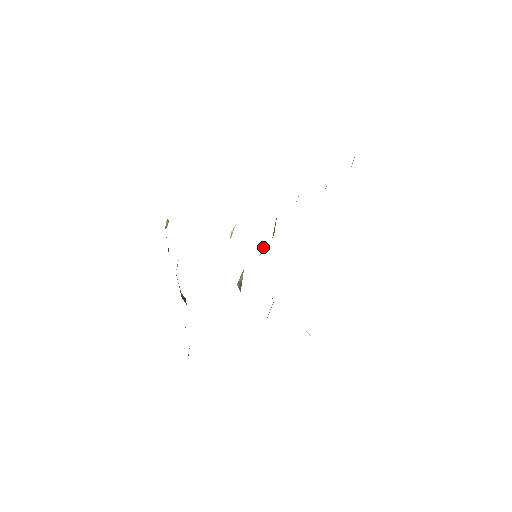
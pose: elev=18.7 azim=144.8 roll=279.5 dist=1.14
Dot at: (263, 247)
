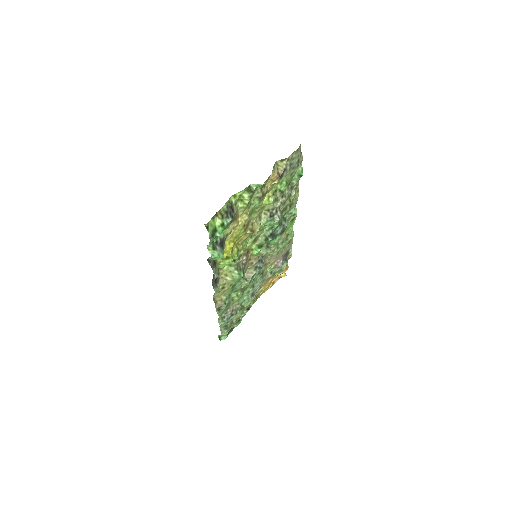
Dot at: (258, 249)
